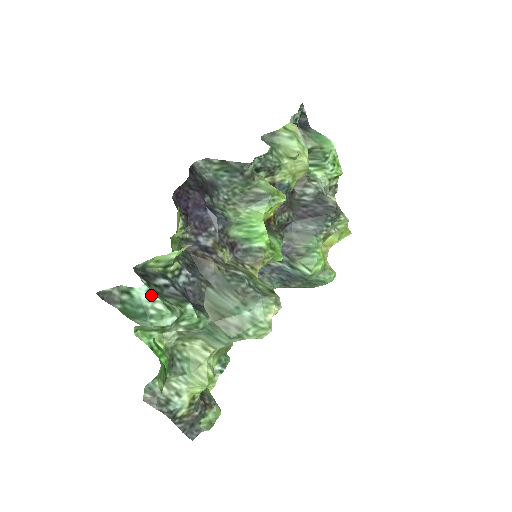
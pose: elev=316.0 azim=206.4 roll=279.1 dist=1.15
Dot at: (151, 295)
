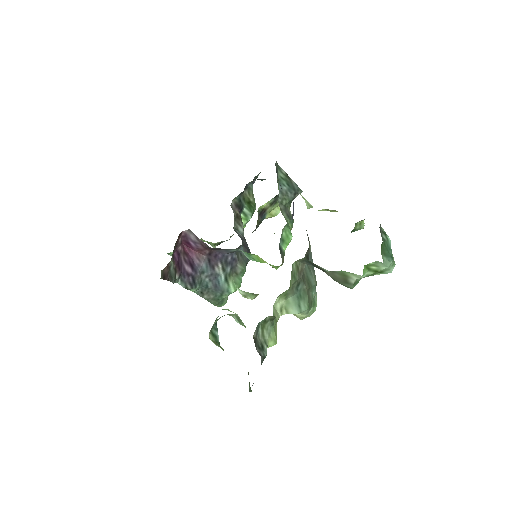
Dot at: occluded
